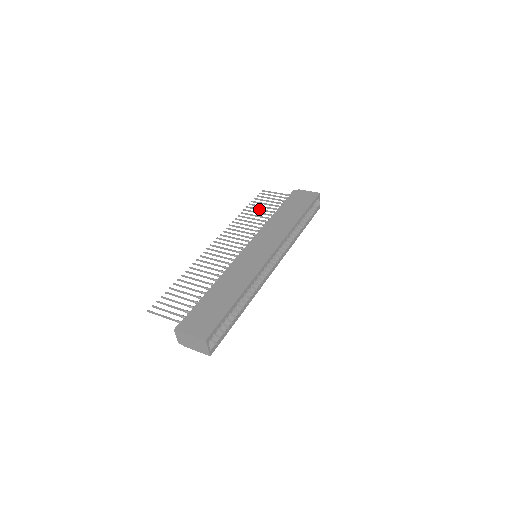
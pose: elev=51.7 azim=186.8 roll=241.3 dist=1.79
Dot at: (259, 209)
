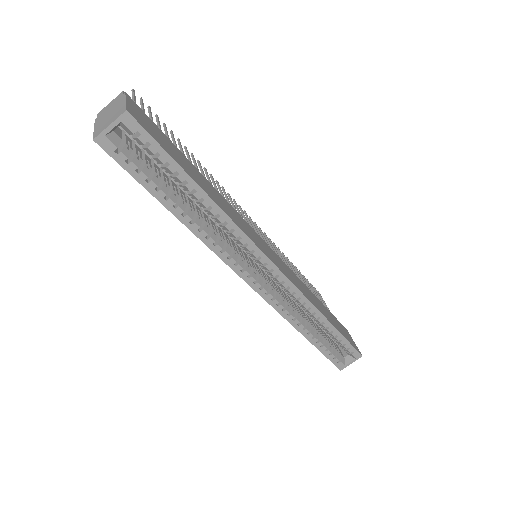
Dot at: occluded
